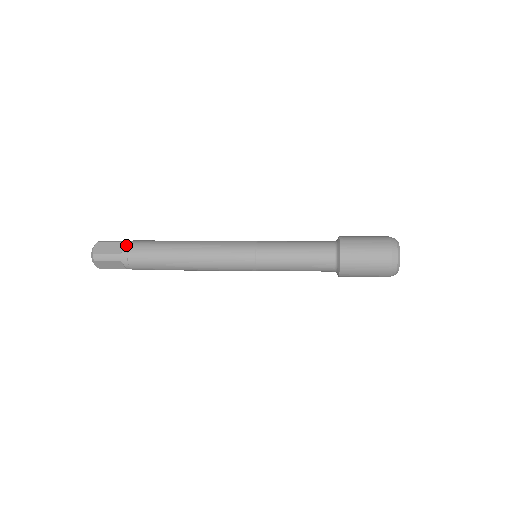
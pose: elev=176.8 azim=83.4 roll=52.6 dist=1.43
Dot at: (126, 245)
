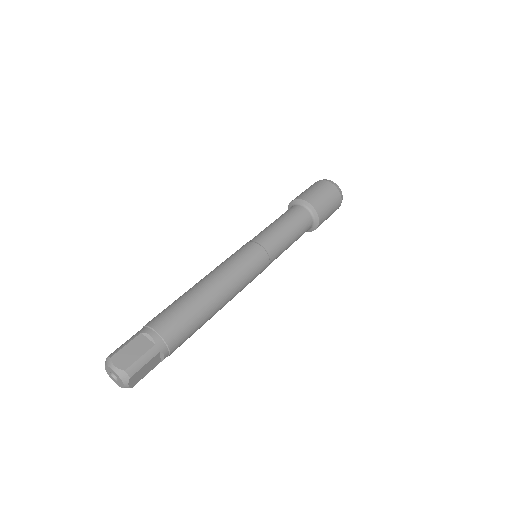
Dot at: (150, 332)
